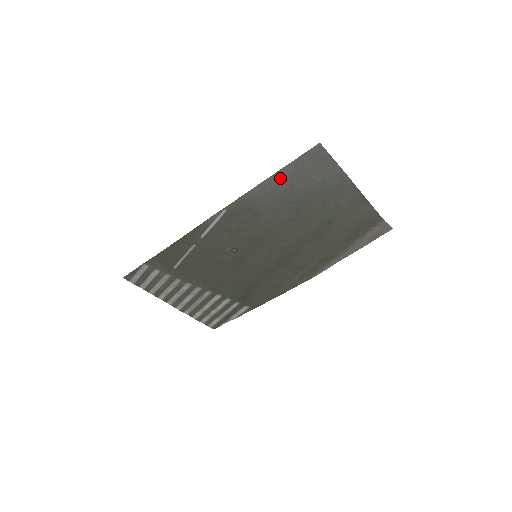
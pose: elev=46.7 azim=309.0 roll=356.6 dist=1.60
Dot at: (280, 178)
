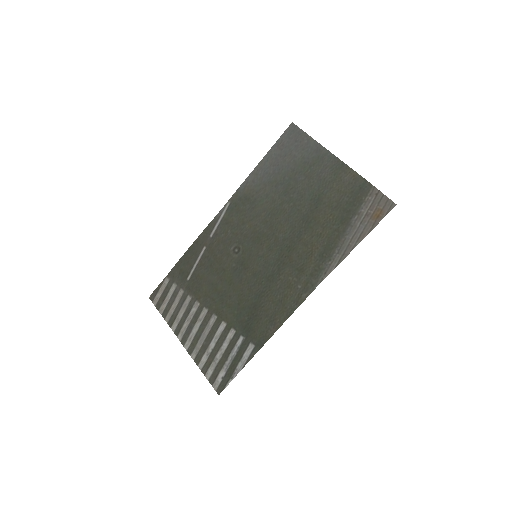
Dot at: (268, 161)
